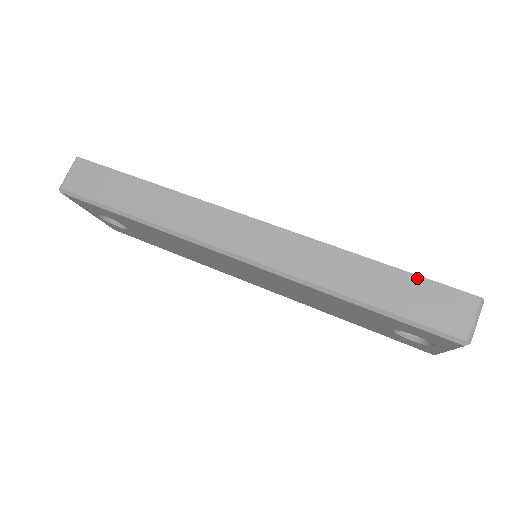
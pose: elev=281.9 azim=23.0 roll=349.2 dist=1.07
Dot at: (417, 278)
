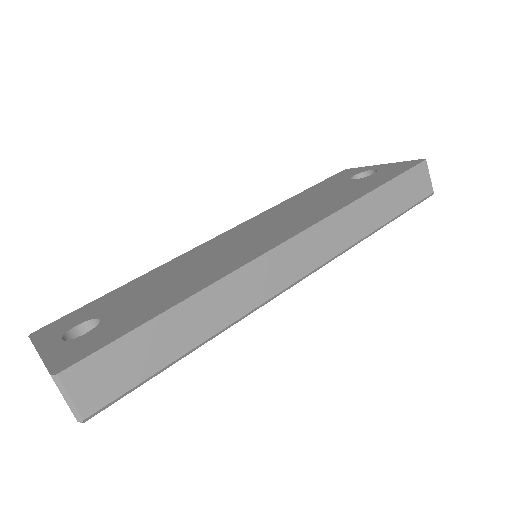
Dot at: (398, 179)
